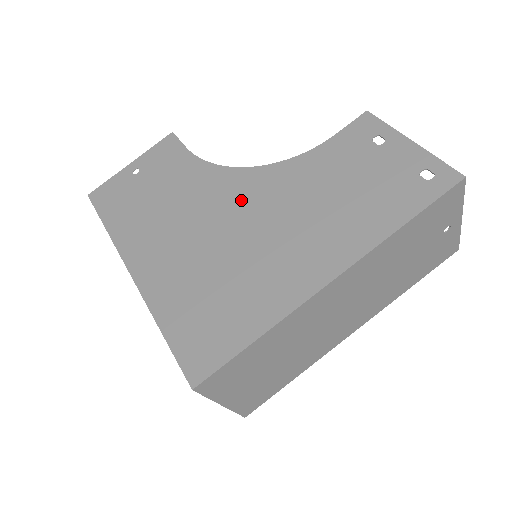
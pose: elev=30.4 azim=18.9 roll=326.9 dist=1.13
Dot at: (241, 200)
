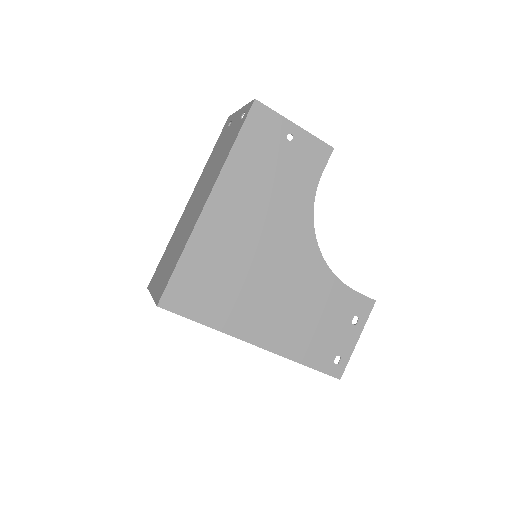
Dot at: (291, 253)
